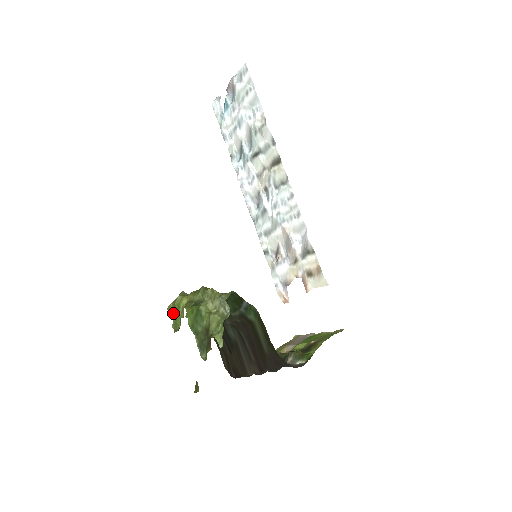
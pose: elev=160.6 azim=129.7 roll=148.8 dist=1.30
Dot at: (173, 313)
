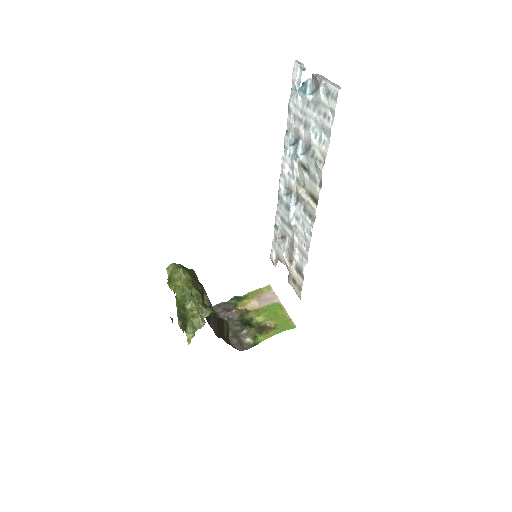
Dot at: (169, 277)
